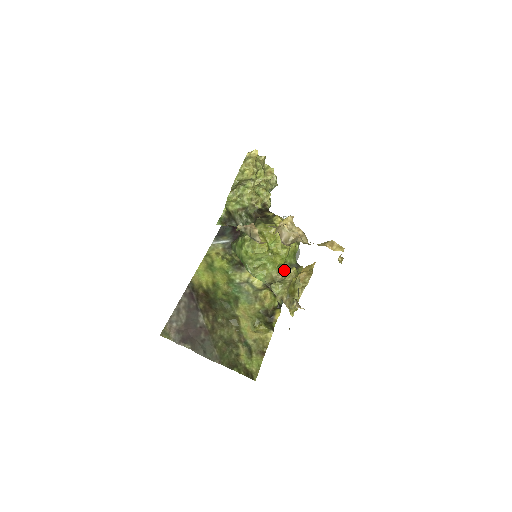
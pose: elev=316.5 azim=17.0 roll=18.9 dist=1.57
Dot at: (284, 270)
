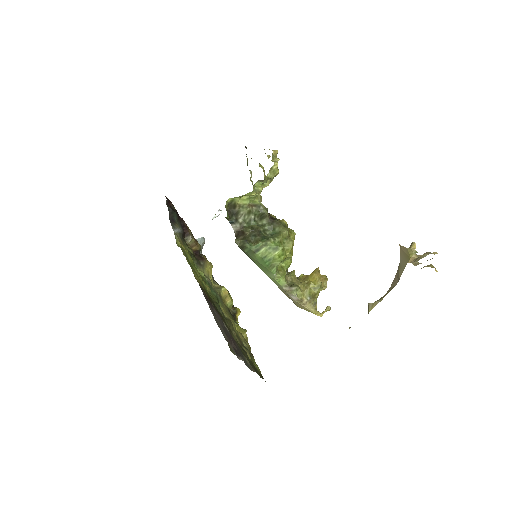
Dot at: occluded
